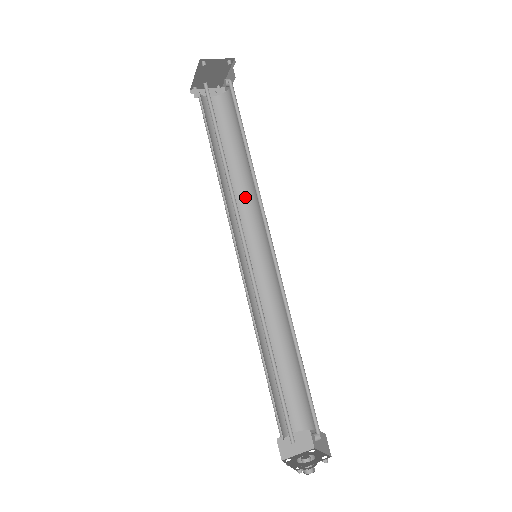
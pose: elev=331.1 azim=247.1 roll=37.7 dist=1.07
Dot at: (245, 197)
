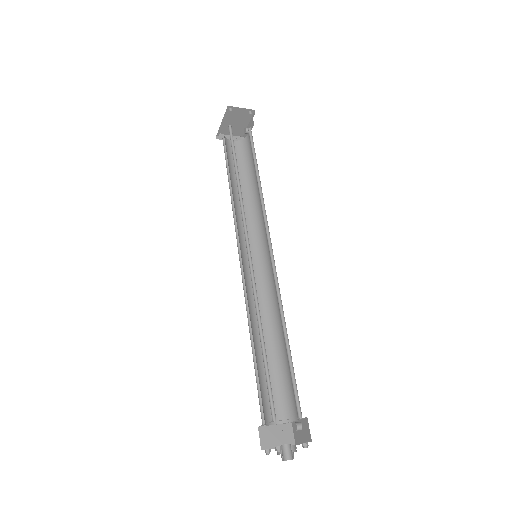
Dot at: (252, 214)
